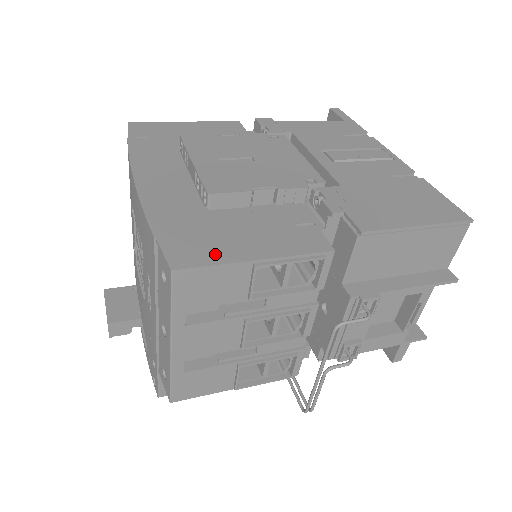
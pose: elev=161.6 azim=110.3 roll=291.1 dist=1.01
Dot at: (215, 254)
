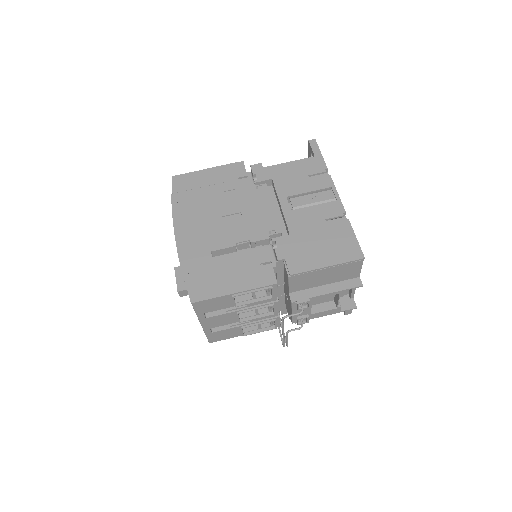
Dot at: (213, 291)
